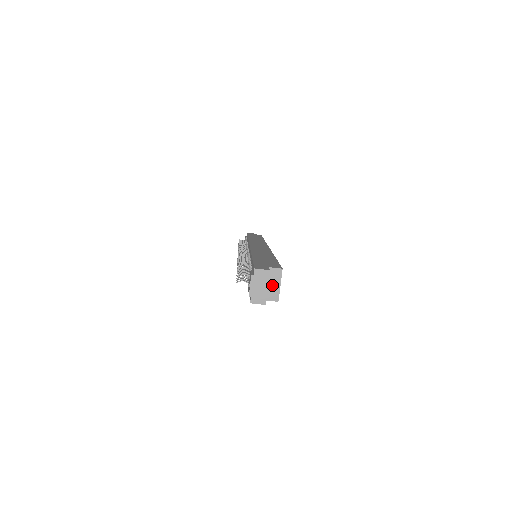
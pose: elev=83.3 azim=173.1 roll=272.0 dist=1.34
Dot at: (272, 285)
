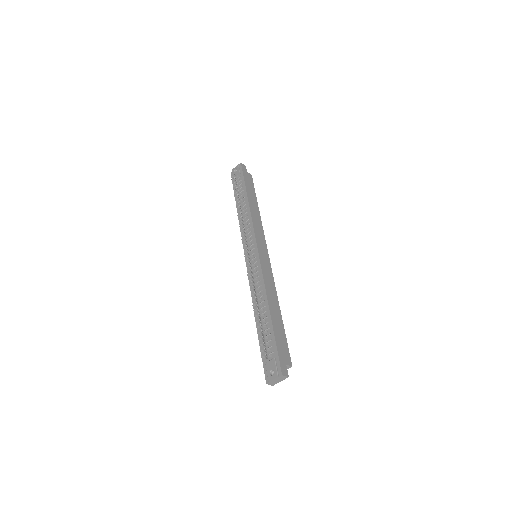
Dot at: occluded
